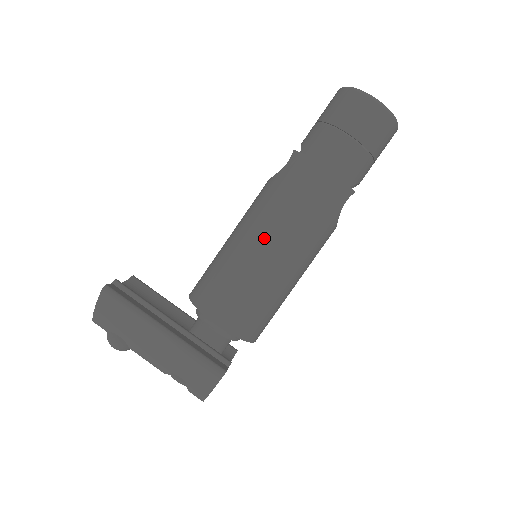
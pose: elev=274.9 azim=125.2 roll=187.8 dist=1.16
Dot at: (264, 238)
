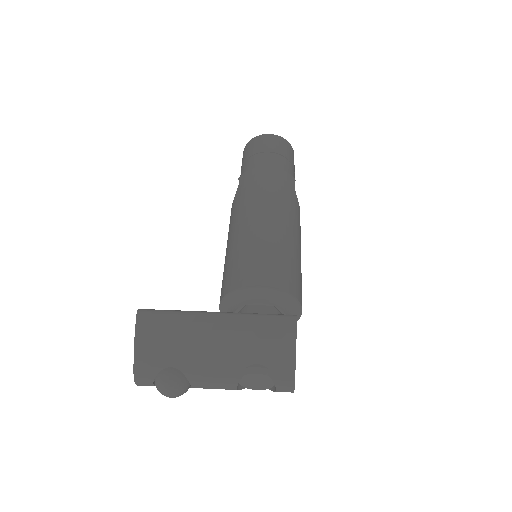
Dot at: (255, 217)
